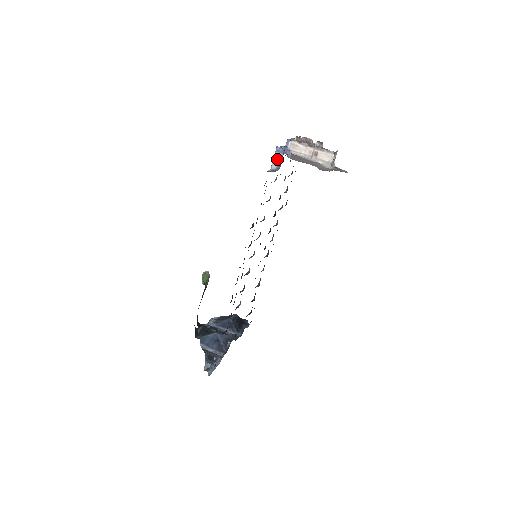
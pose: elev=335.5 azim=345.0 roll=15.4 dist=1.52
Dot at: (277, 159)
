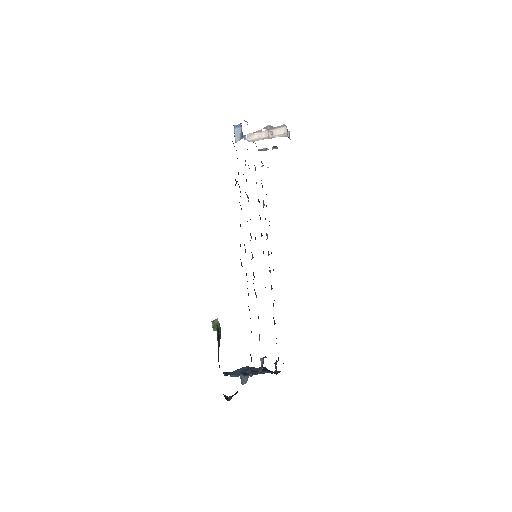
Dot at: (238, 134)
